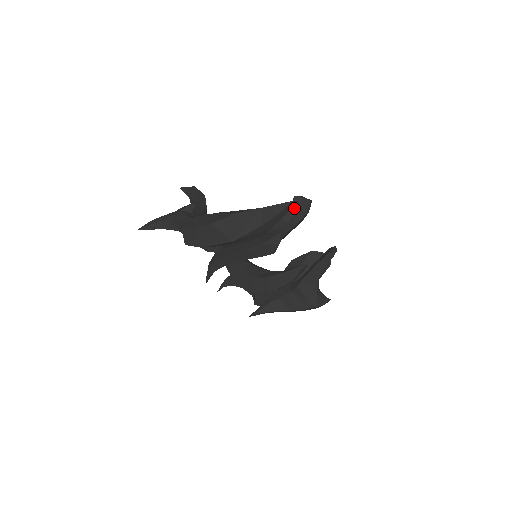
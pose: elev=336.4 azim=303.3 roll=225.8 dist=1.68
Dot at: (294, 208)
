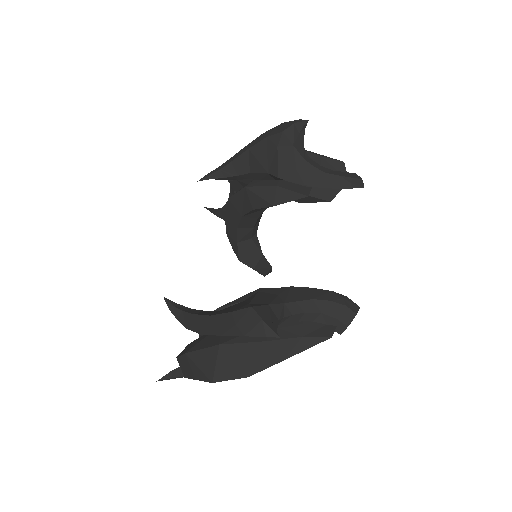
Dot at: occluded
